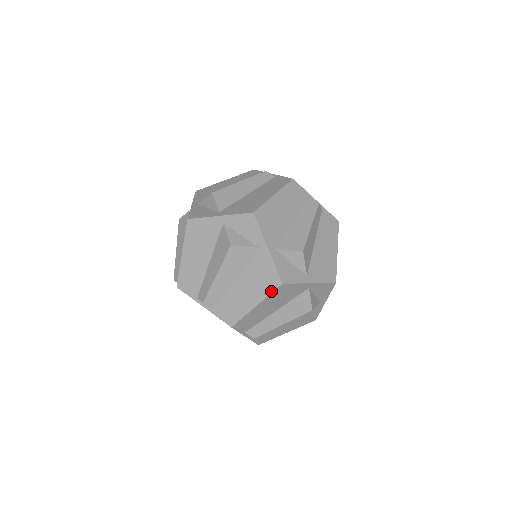
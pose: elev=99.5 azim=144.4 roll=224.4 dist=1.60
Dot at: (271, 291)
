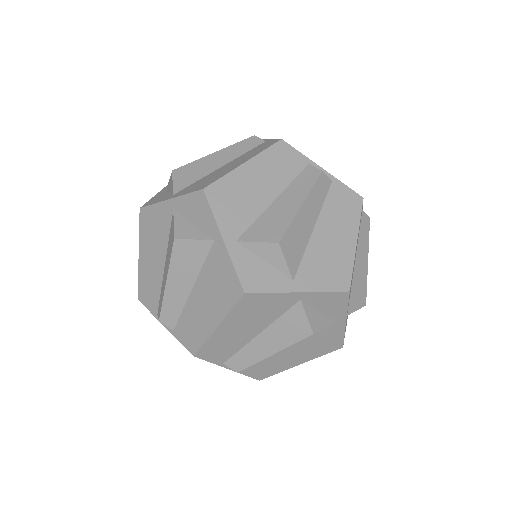
Dot at: (326, 353)
